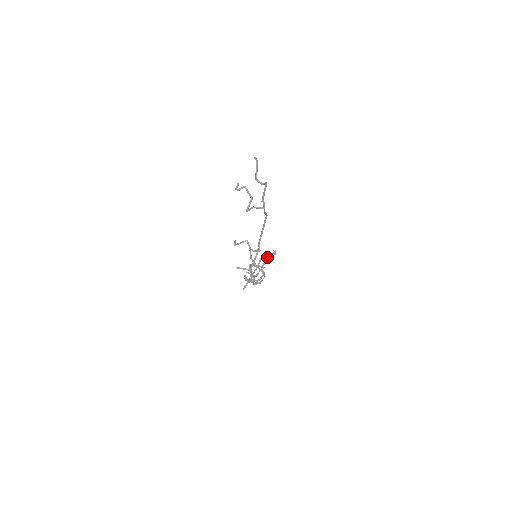
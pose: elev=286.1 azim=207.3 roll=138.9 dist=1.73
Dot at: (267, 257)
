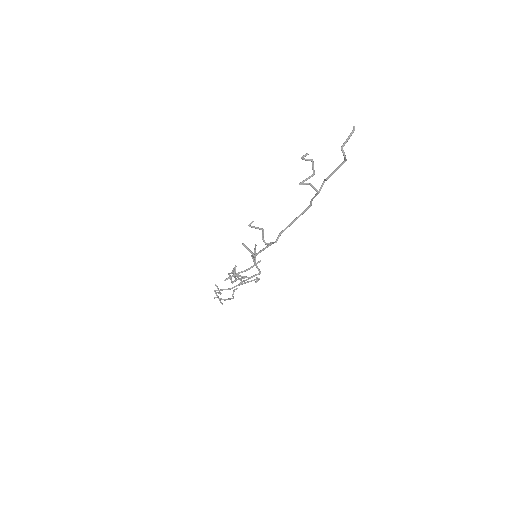
Dot at: occluded
